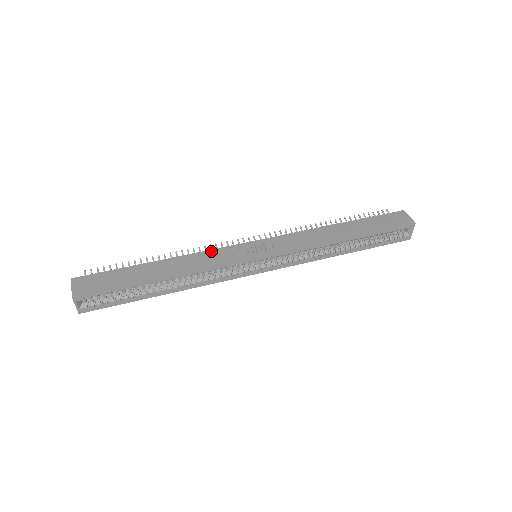
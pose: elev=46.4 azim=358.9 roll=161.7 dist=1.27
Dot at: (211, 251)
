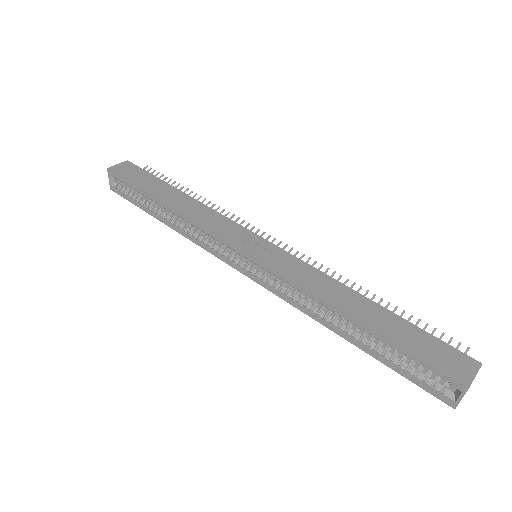
Dot at: (223, 217)
